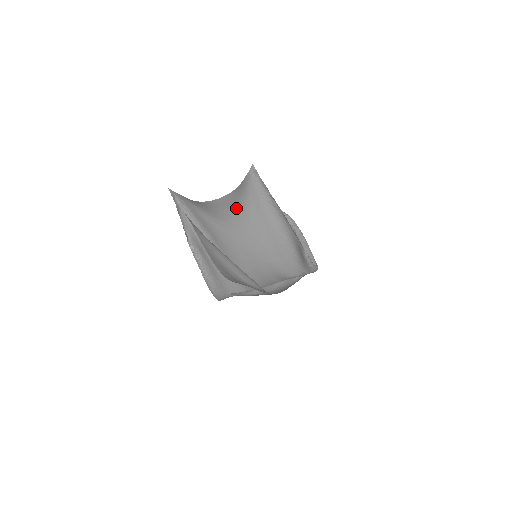
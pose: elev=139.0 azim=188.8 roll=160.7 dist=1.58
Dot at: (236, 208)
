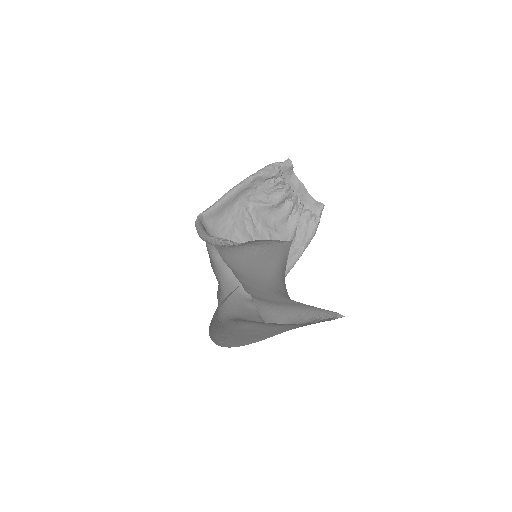
Dot at: occluded
